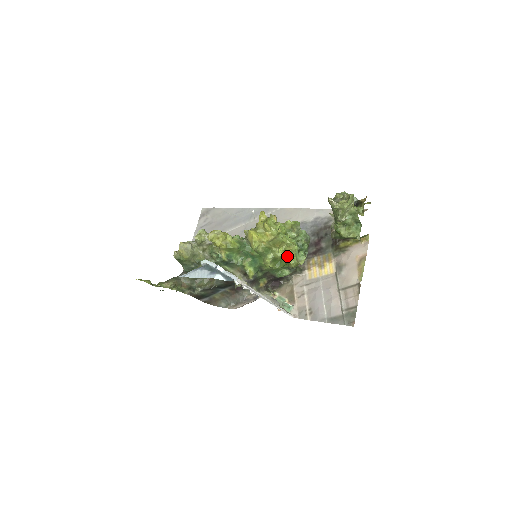
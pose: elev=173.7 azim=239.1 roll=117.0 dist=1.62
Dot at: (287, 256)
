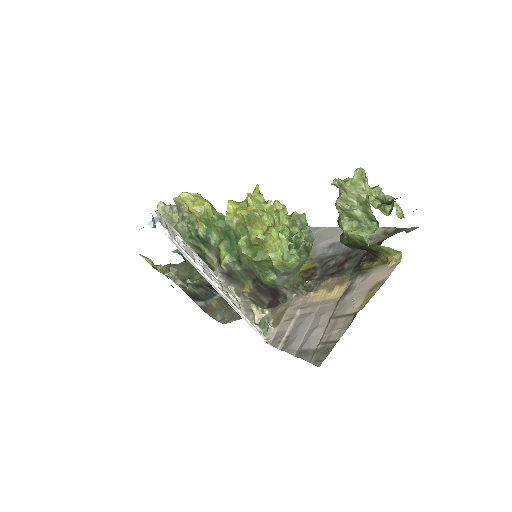
Dot at: (262, 241)
